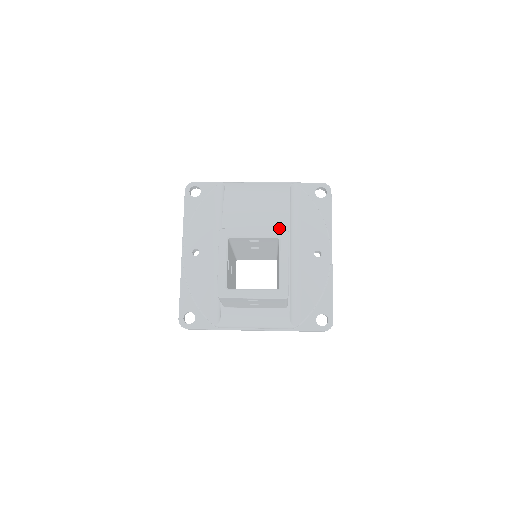
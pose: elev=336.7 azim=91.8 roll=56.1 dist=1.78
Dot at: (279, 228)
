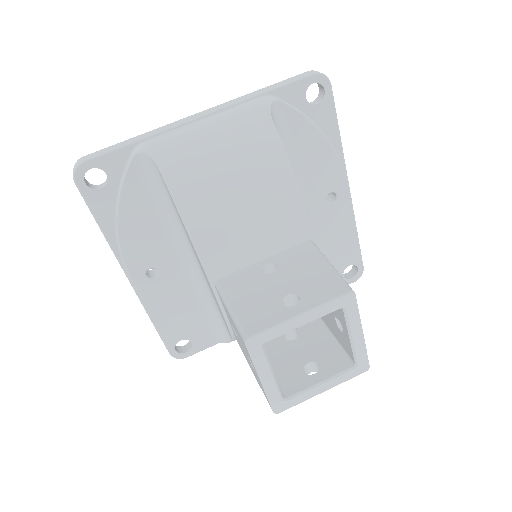
Dot at: (293, 224)
